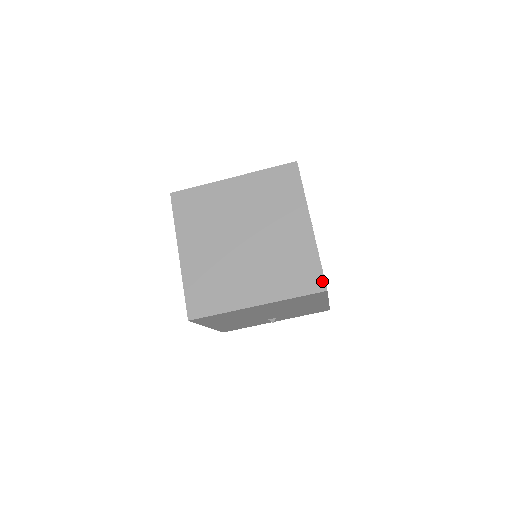
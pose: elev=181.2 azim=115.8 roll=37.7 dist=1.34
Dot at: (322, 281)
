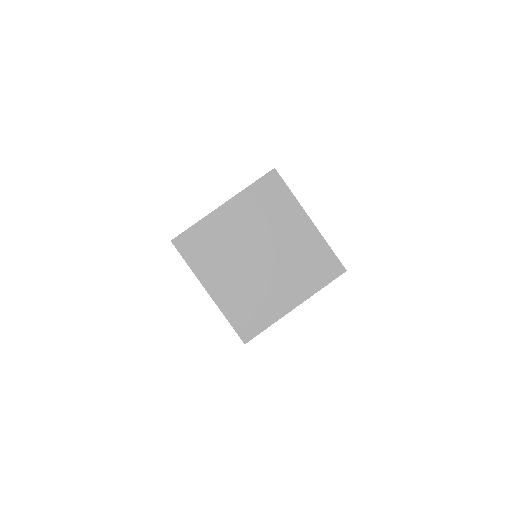
Dot at: (340, 265)
